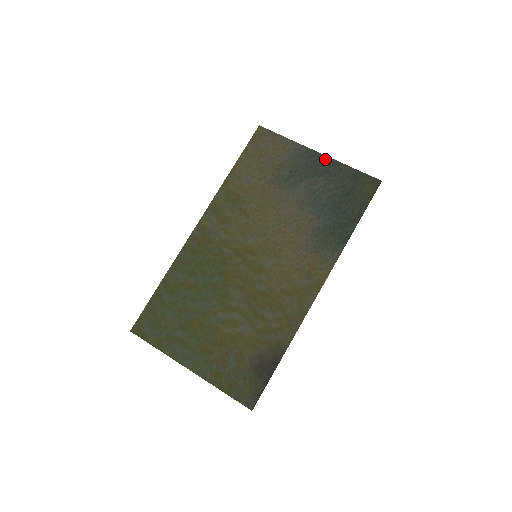
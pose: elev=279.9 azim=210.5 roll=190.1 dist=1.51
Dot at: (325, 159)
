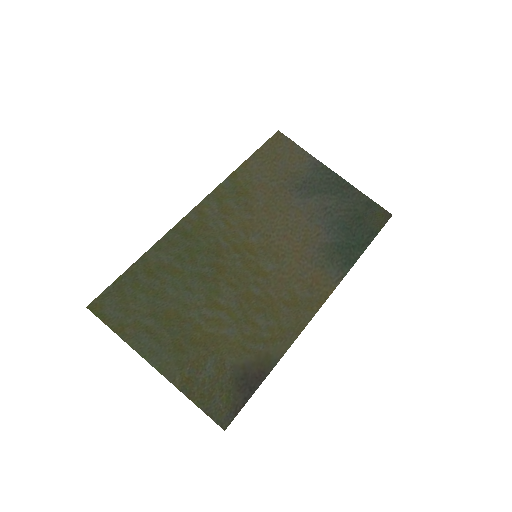
Dot at: (340, 180)
